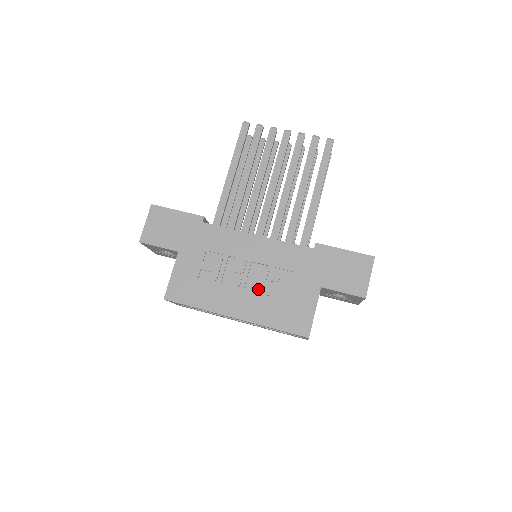
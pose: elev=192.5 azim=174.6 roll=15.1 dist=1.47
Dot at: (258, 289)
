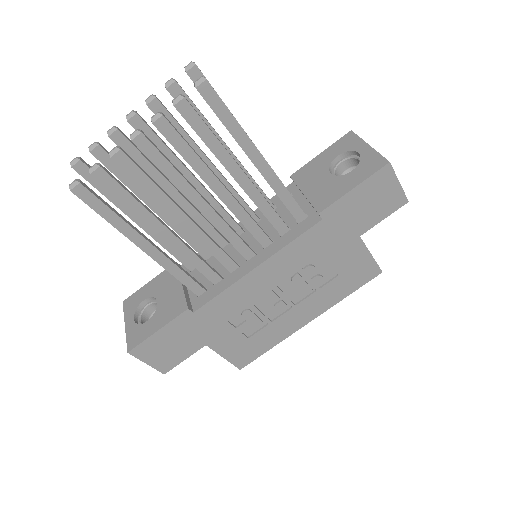
Dot at: (306, 293)
